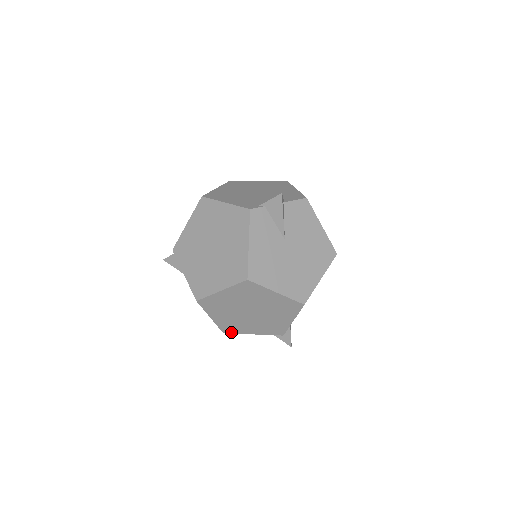
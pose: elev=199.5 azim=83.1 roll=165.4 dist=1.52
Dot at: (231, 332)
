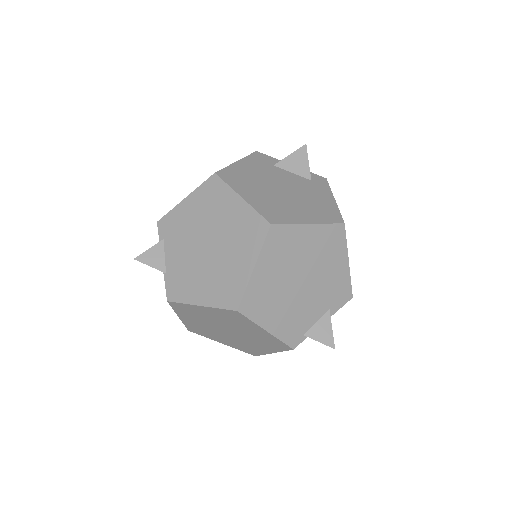
Dot at: occluded
